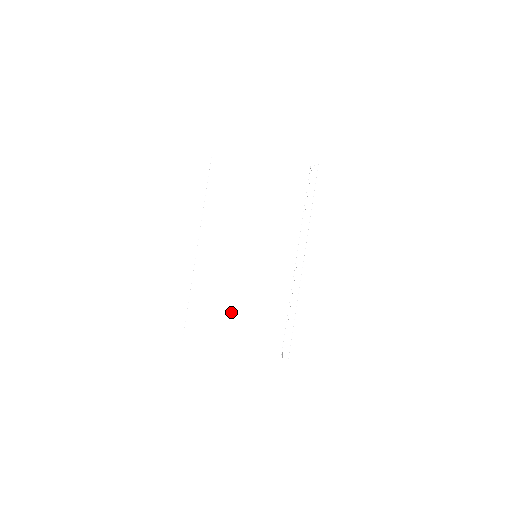
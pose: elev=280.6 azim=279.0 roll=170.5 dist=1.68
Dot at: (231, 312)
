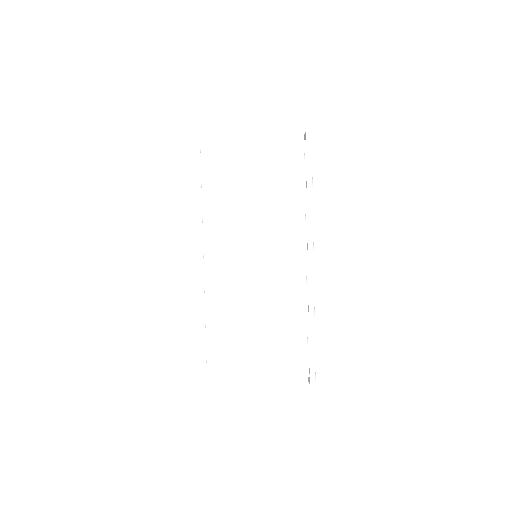
Dot at: occluded
